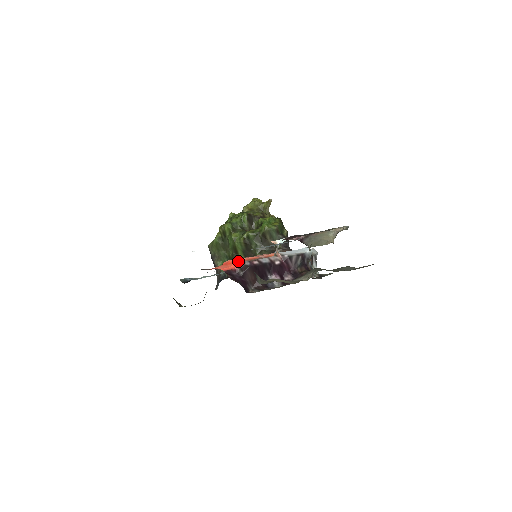
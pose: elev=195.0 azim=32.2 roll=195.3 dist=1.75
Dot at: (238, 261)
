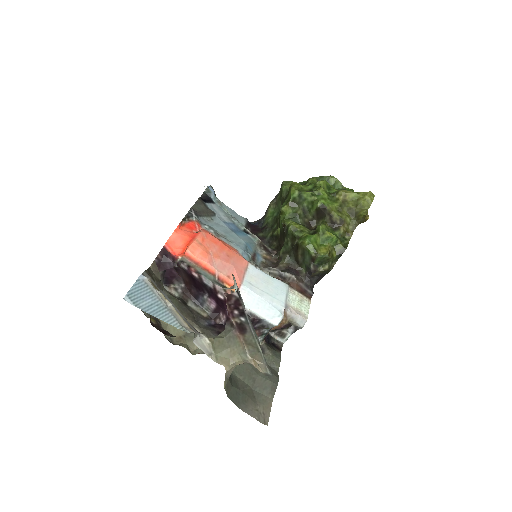
Dot at: (185, 254)
